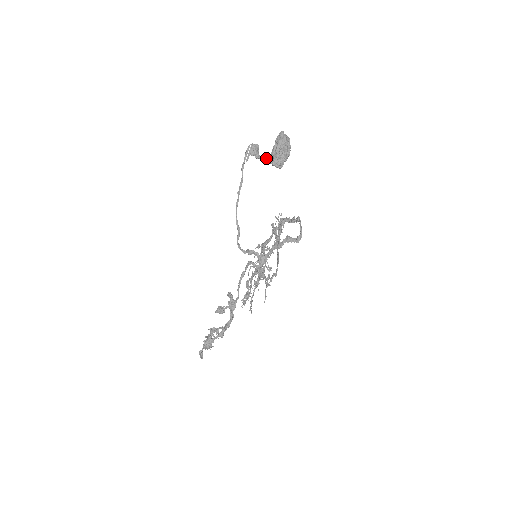
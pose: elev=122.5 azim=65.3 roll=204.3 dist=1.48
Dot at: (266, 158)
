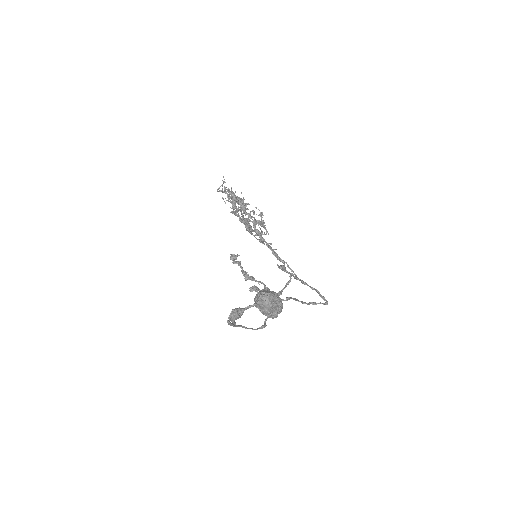
Dot at: occluded
